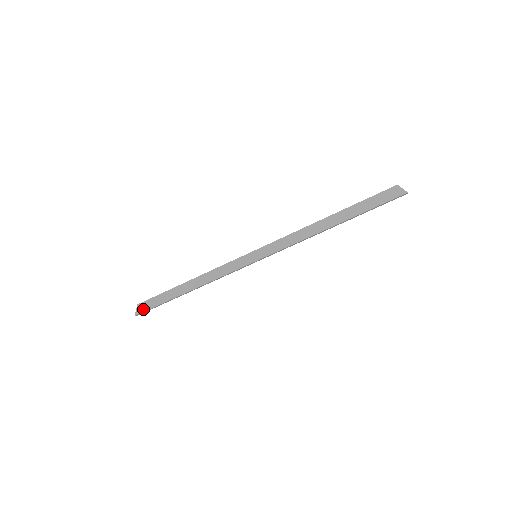
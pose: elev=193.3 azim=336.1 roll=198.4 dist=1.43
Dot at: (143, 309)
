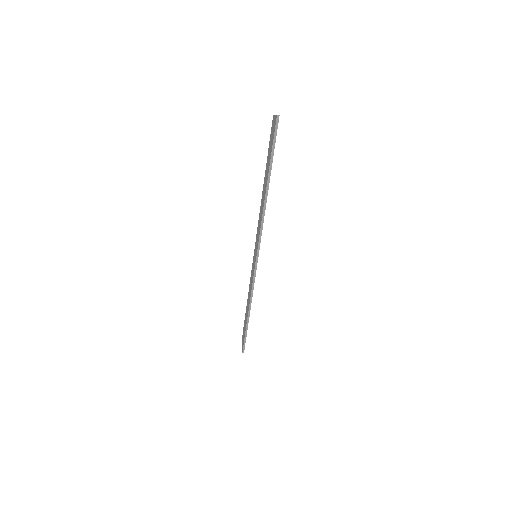
Dot at: (243, 344)
